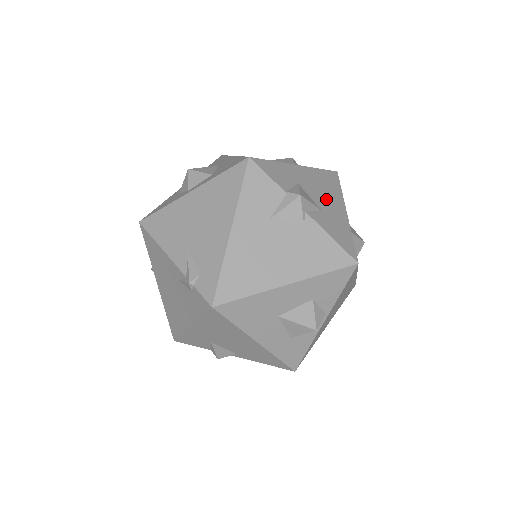
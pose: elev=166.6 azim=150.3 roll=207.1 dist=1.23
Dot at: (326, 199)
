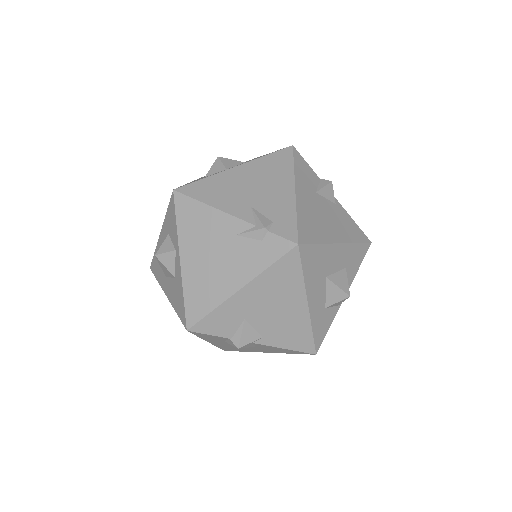
Dot at: occluded
